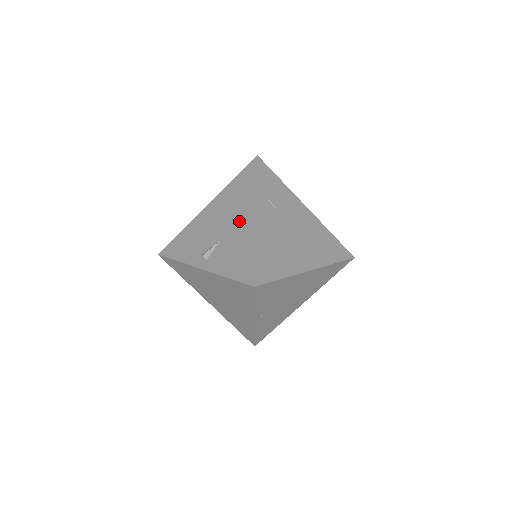
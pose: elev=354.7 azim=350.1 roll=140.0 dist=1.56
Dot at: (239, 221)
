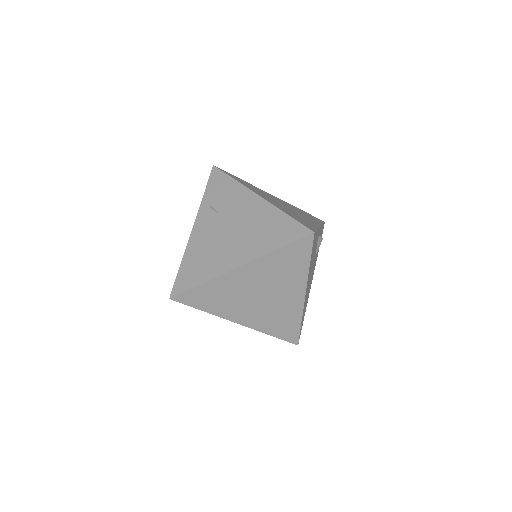
Dot at: occluded
